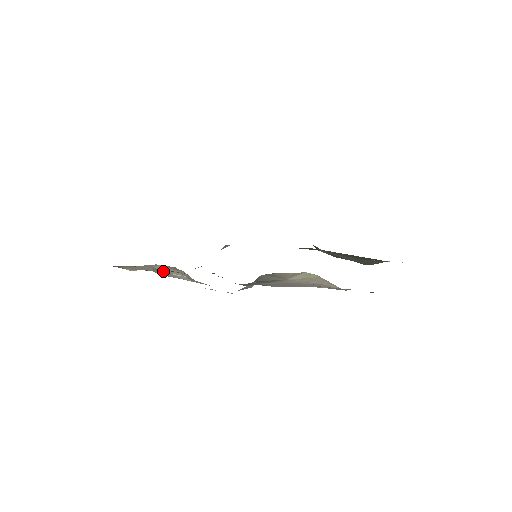
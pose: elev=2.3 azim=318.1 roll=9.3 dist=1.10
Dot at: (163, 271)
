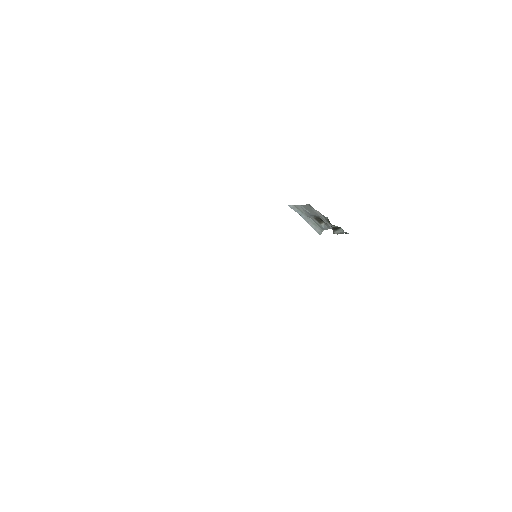
Dot at: occluded
